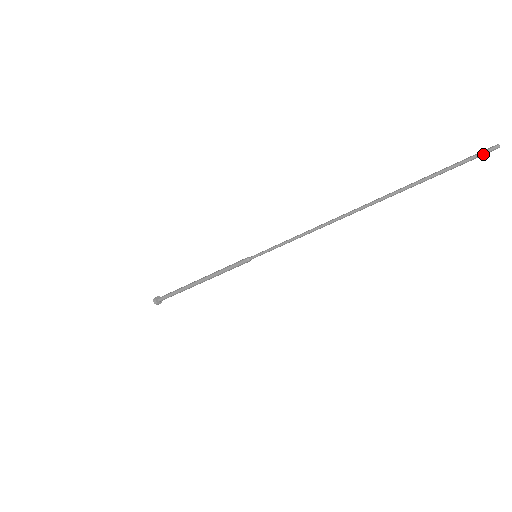
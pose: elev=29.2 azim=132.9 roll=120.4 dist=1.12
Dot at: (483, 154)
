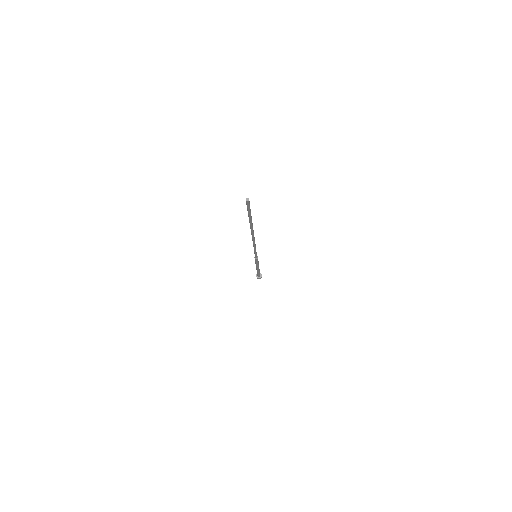
Dot at: (247, 204)
